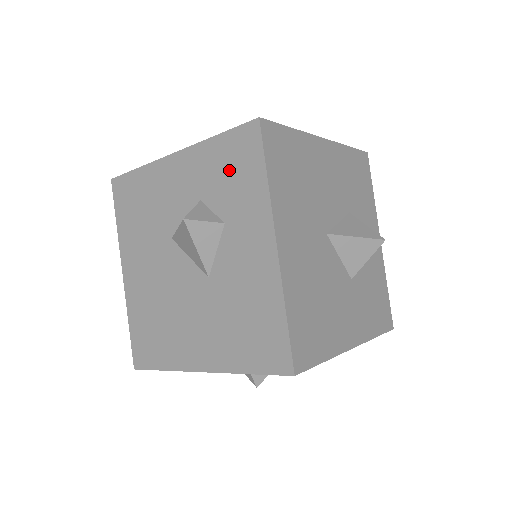
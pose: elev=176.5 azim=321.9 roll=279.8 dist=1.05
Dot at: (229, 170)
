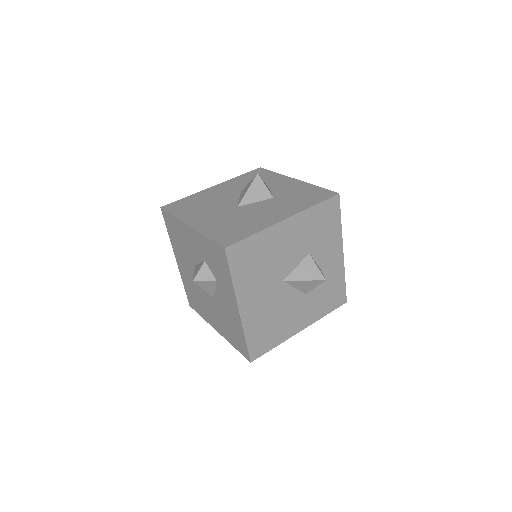
Dot at: (215, 260)
